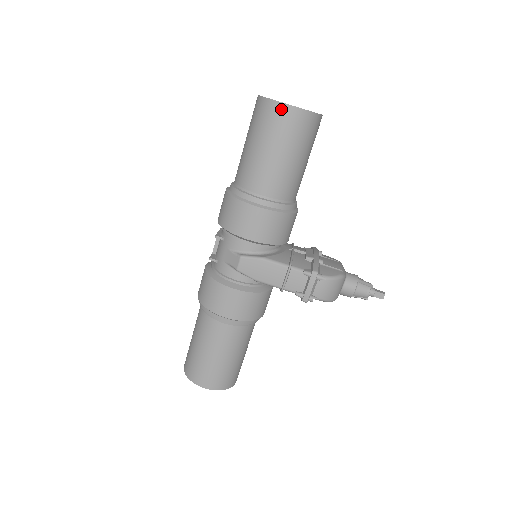
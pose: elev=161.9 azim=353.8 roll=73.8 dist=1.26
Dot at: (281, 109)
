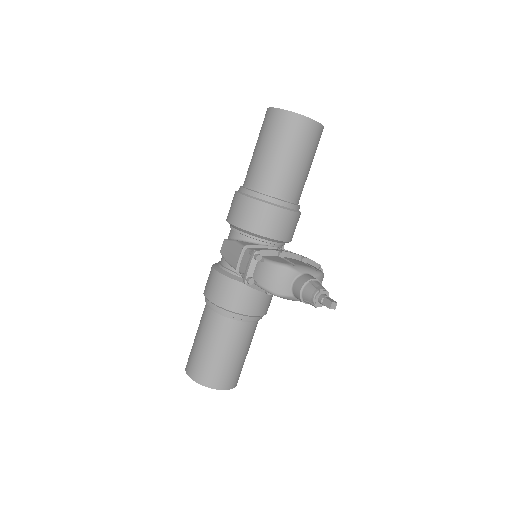
Dot at: (267, 113)
